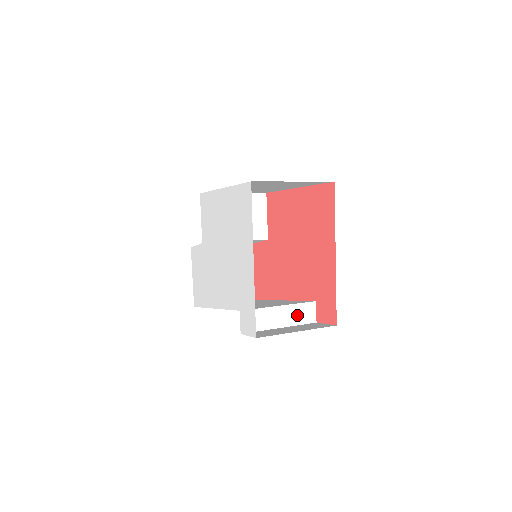
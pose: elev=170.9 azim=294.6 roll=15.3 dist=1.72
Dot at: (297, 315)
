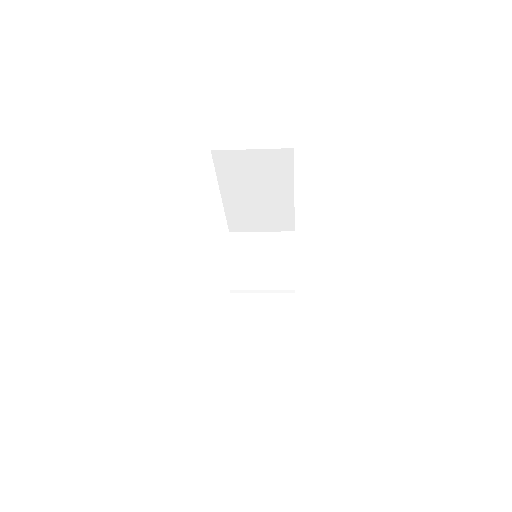
Dot at: (270, 280)
